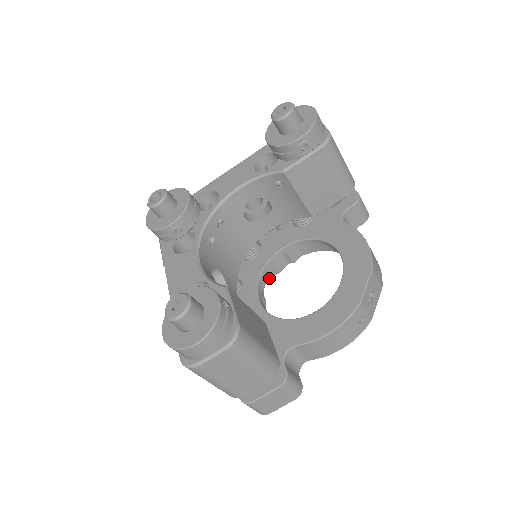
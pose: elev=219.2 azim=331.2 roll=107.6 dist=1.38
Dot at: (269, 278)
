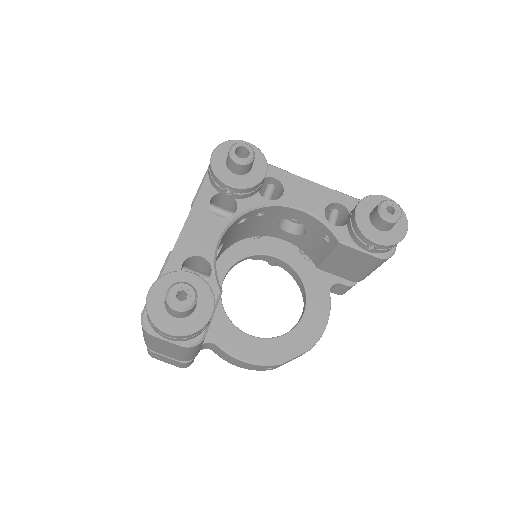
Dot at: occluded
